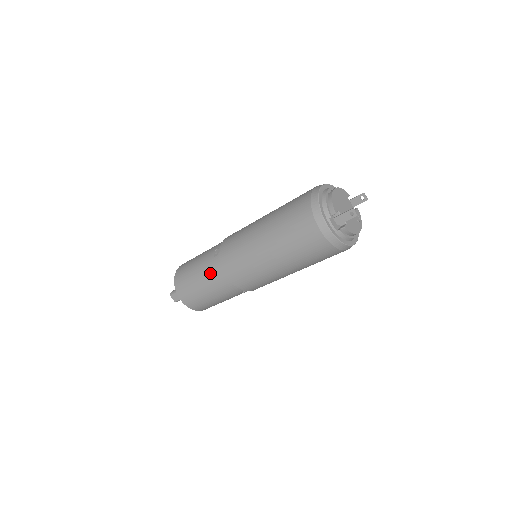
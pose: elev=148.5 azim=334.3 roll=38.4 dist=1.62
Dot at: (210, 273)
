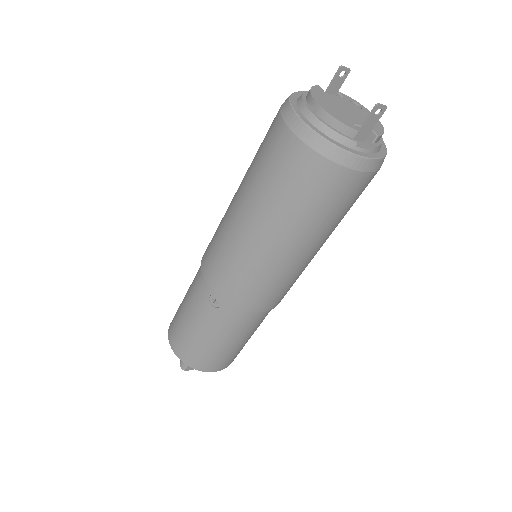
Dot at: (232, 326)
